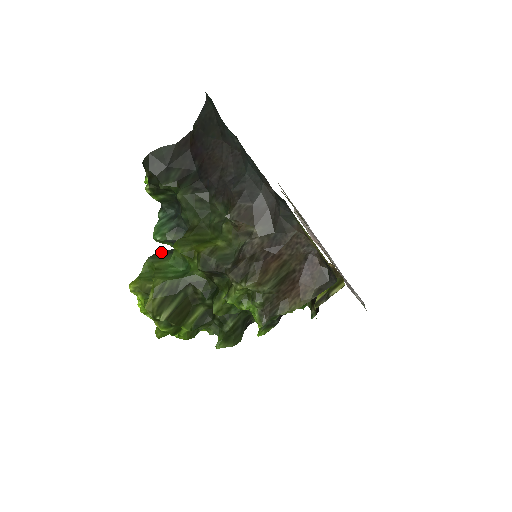
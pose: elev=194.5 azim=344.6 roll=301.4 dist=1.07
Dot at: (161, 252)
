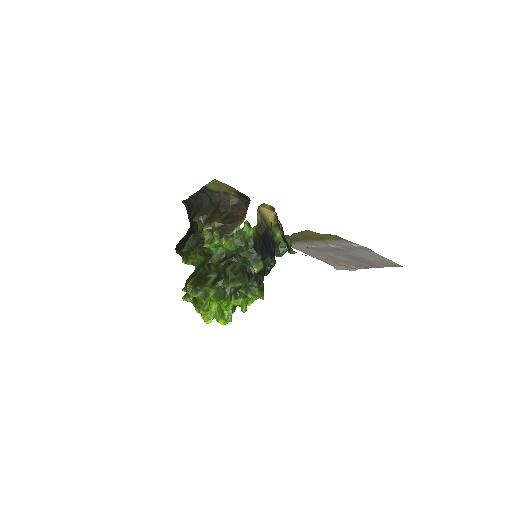
Dot at: occluded
